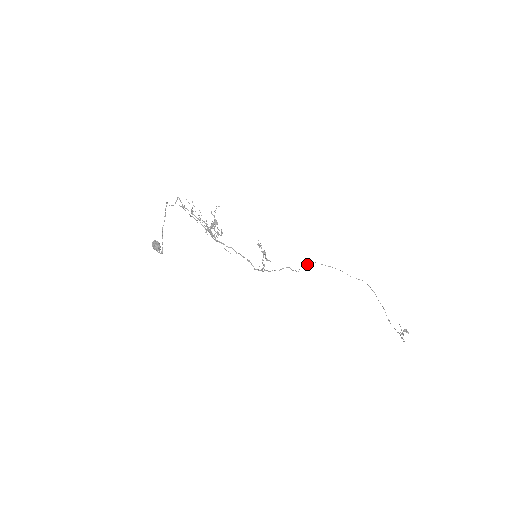
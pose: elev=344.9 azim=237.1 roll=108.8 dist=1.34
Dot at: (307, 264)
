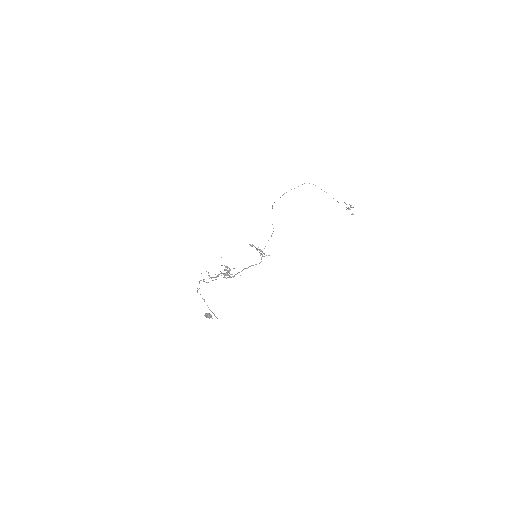
Dot at: occluded
